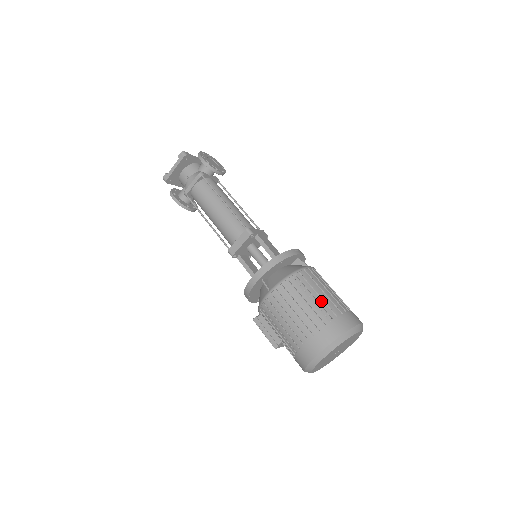
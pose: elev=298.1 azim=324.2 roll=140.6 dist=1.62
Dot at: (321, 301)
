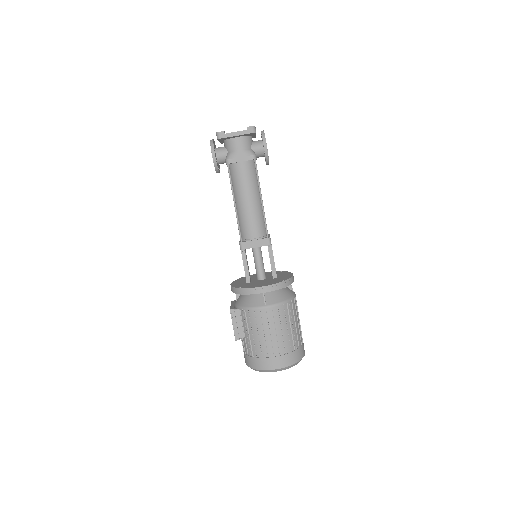
Dot at: (295, 331)
